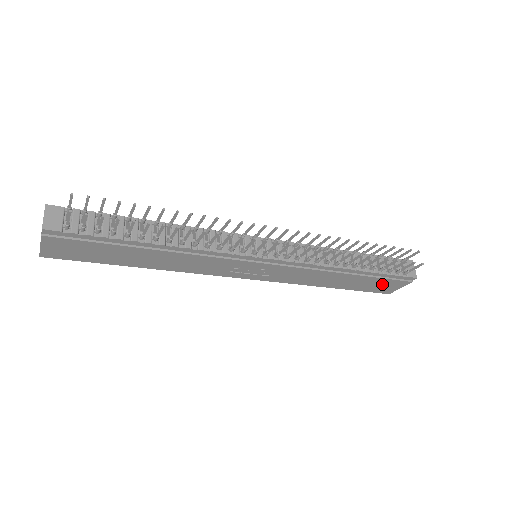
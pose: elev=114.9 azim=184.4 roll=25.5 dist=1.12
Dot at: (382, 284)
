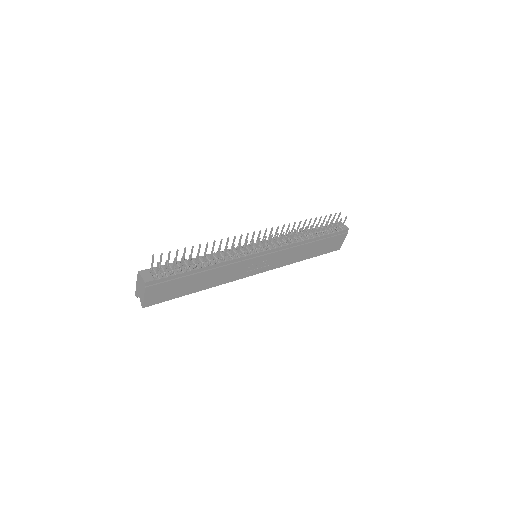
Dot at: (332, 243)
